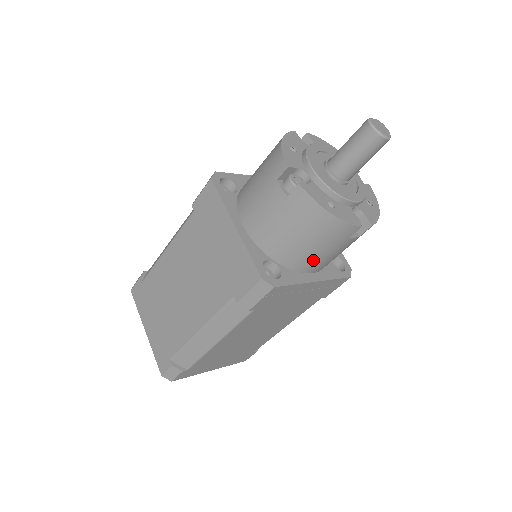
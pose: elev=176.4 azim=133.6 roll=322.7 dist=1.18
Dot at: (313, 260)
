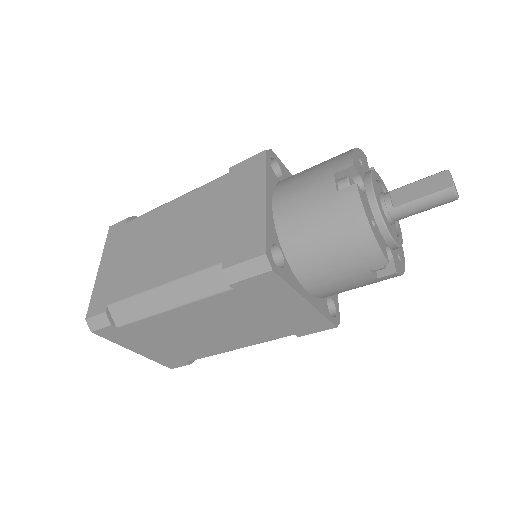
Dot at: occluded
